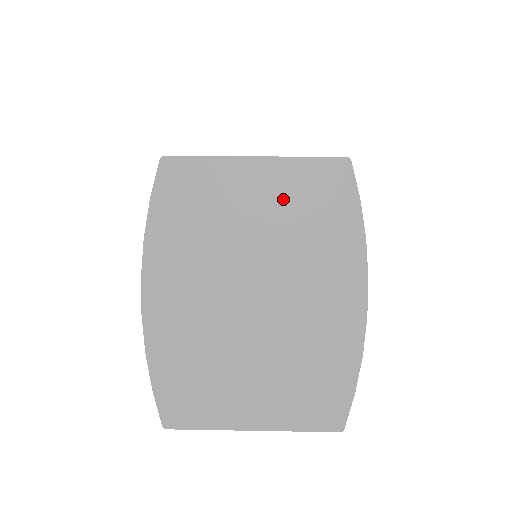
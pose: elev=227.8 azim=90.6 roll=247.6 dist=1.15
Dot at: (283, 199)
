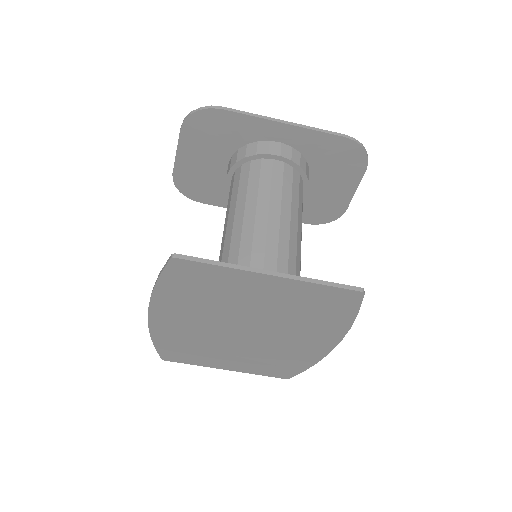
Dot at: (288, 300)
